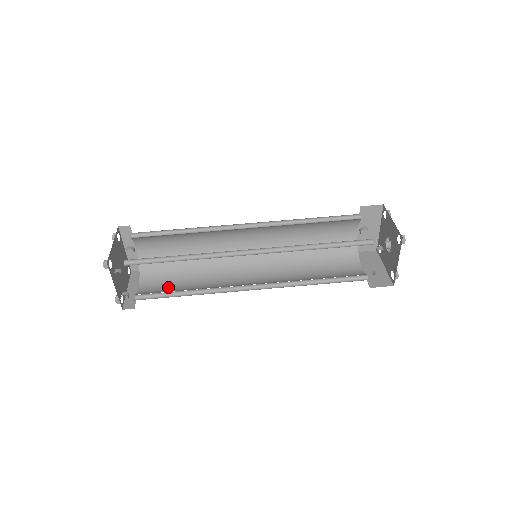
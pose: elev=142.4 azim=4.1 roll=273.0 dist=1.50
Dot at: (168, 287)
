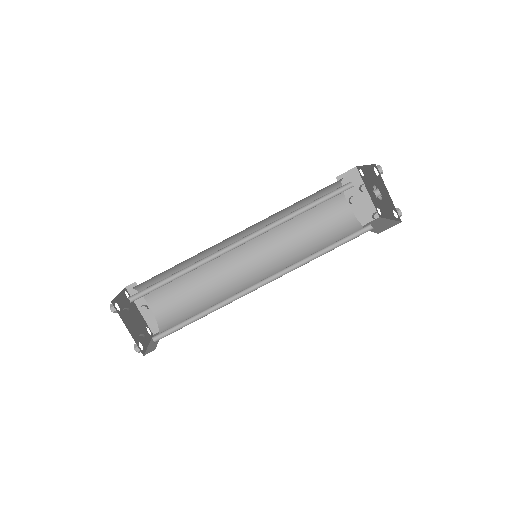
Dot at: occluded
